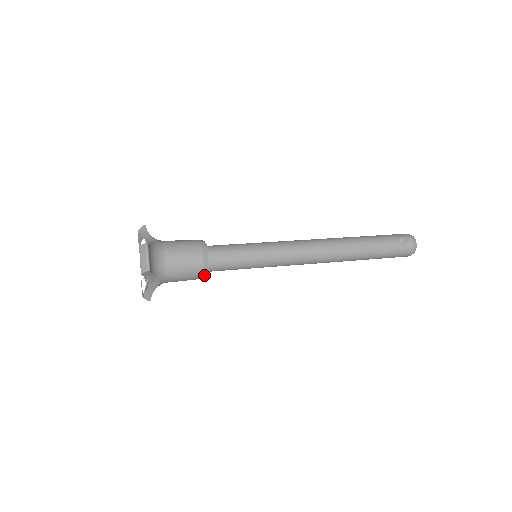
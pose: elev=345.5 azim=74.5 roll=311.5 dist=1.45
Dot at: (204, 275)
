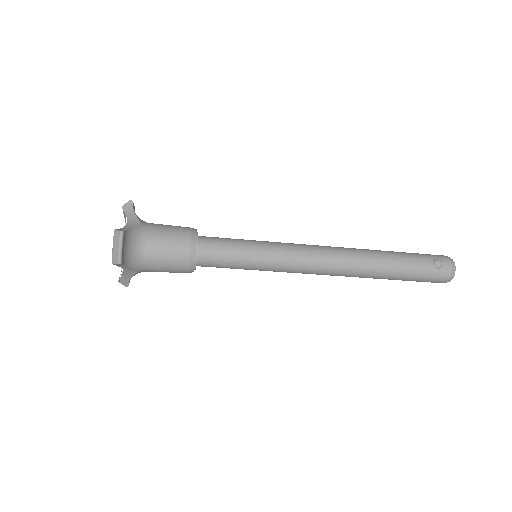
Dot at: (189, 271)
